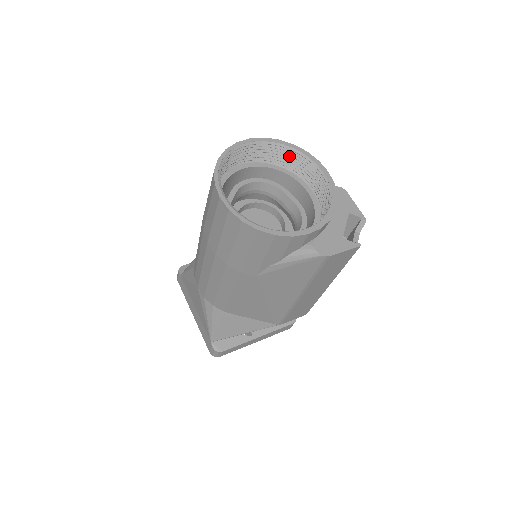
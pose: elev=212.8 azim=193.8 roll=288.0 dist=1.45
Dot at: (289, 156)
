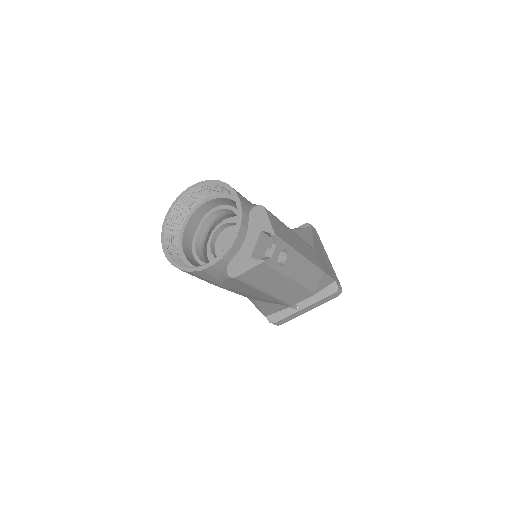
Dot at: (223, 188)
